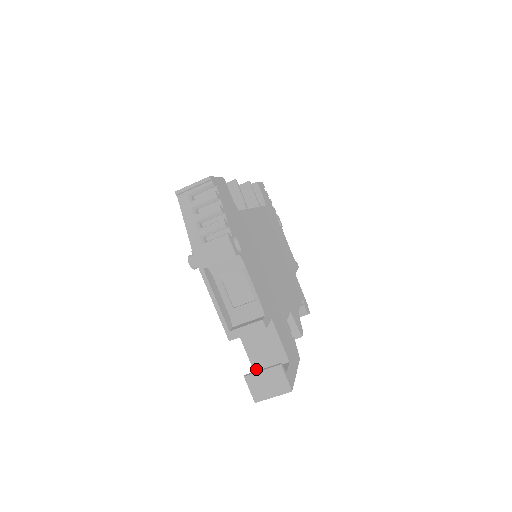
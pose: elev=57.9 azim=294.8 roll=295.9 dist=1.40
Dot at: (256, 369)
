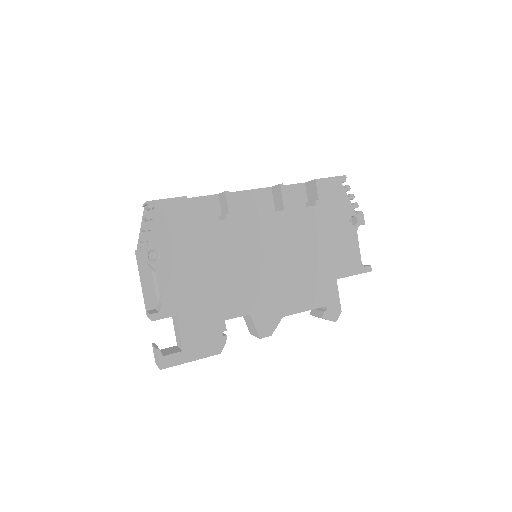
Dot at: (177, 343)
